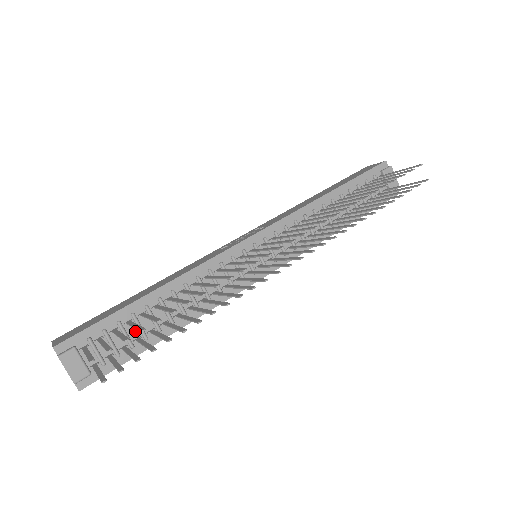
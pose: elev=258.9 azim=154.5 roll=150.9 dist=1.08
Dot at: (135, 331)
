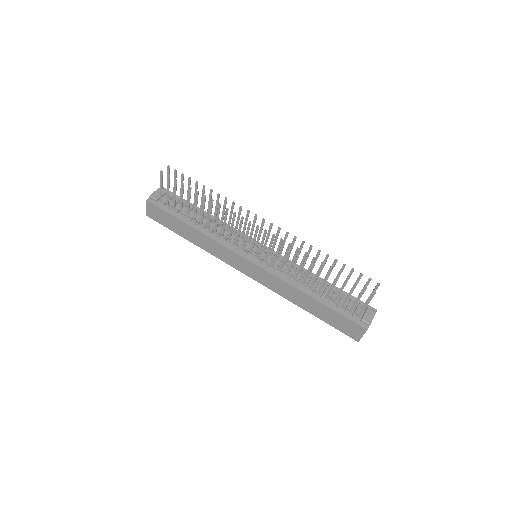
Dot at: (184, 211)
